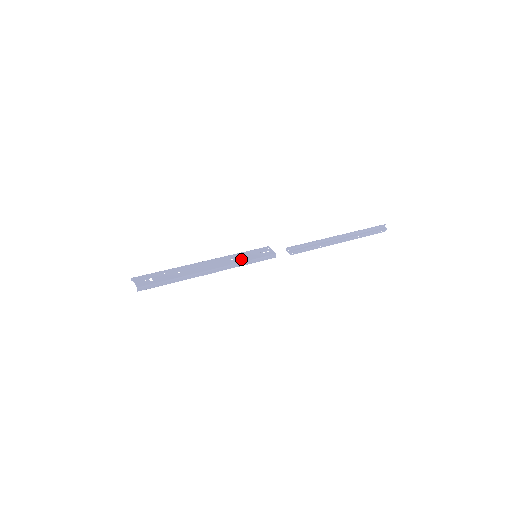
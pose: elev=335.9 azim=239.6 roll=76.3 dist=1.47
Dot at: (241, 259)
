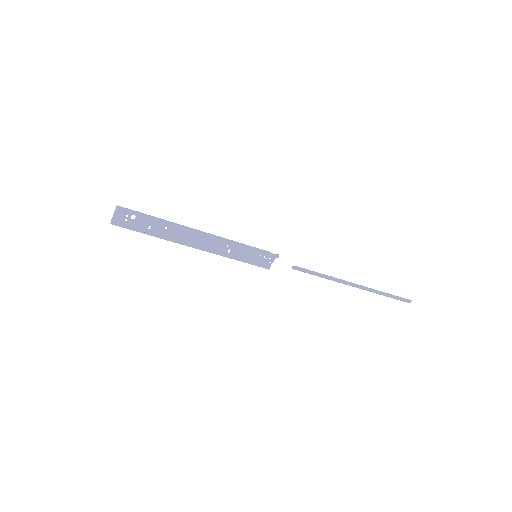
Dot at: (238, 246)
